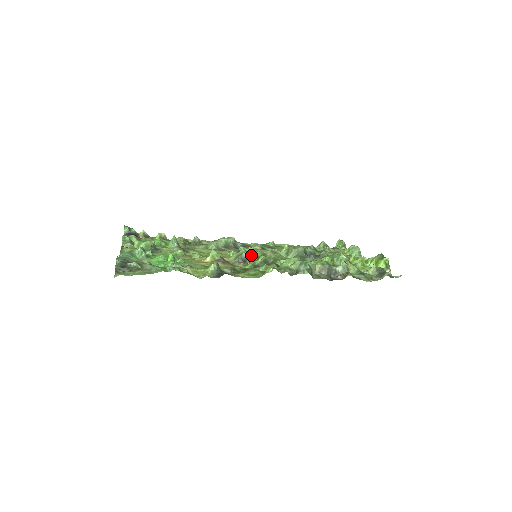
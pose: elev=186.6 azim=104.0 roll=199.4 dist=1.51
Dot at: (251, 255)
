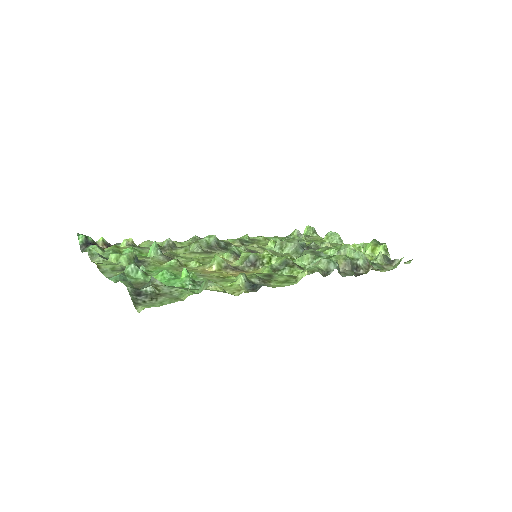
Dot at: (260, 257)
